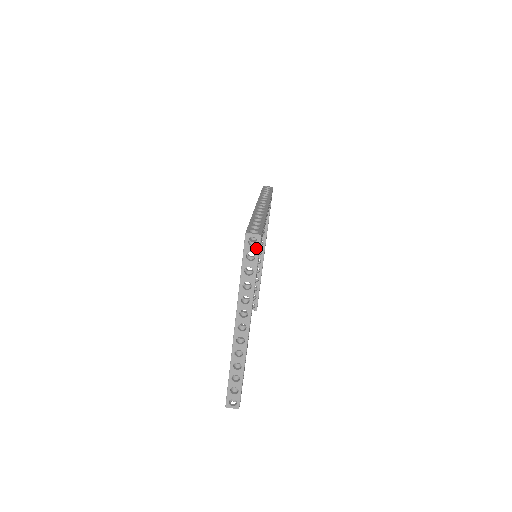
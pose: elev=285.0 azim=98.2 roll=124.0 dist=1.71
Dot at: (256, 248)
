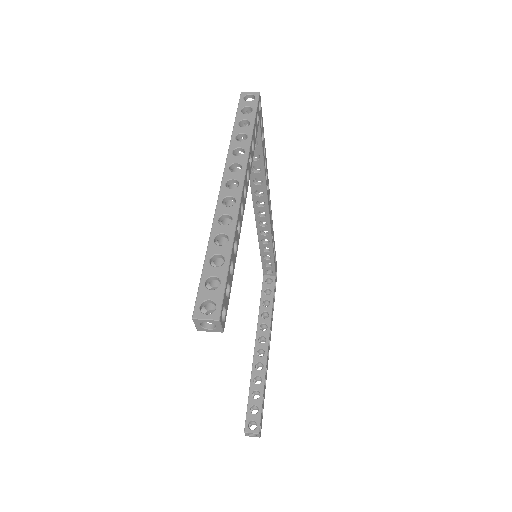
Dot at: (254, 102)
